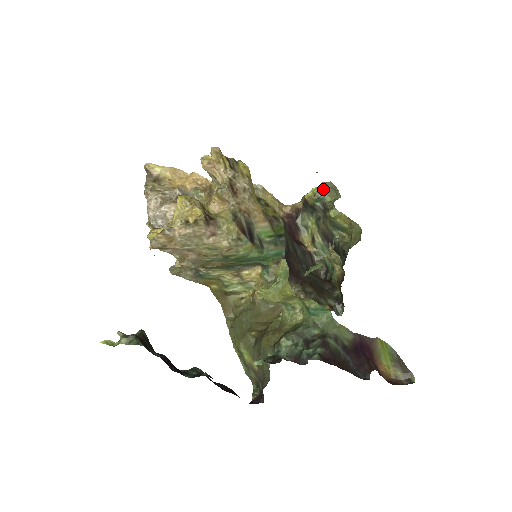
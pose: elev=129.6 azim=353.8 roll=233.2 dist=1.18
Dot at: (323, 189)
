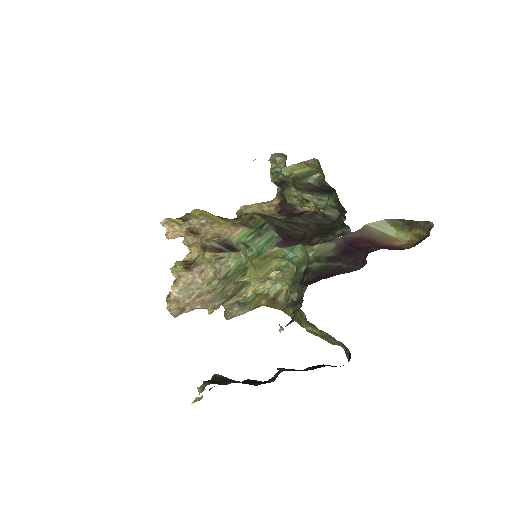
Dot at: (274, 164)
